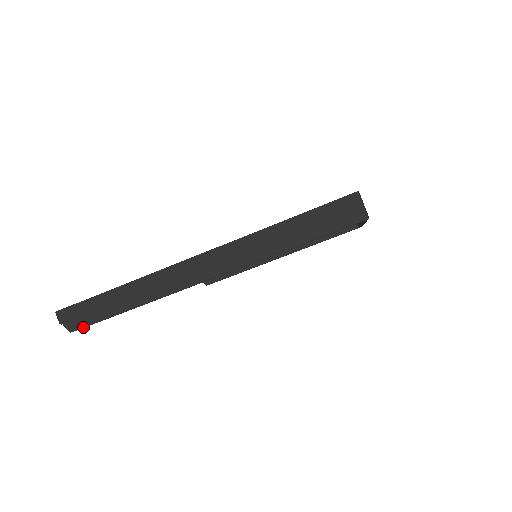
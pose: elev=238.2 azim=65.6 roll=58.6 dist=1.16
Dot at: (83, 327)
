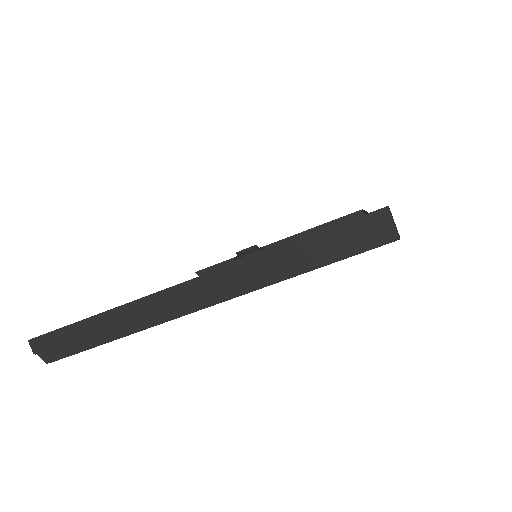
Dot at: (61, 358)
